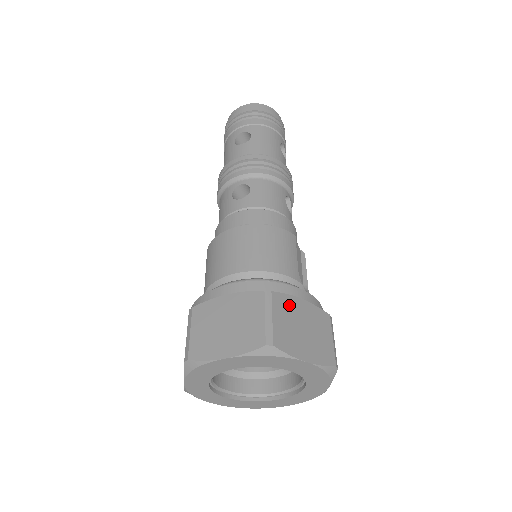
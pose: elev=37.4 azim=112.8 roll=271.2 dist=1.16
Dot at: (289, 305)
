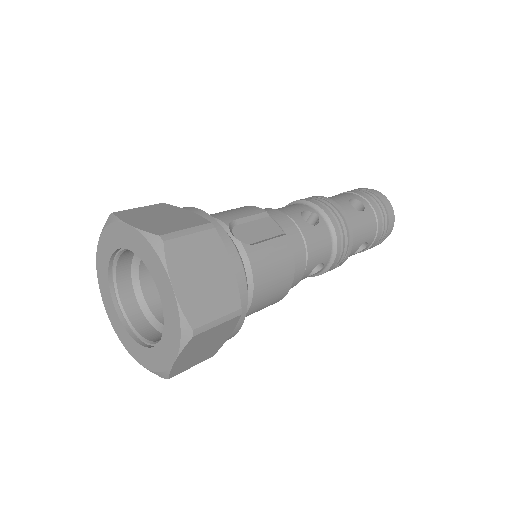
Dot at: (169, 209)
